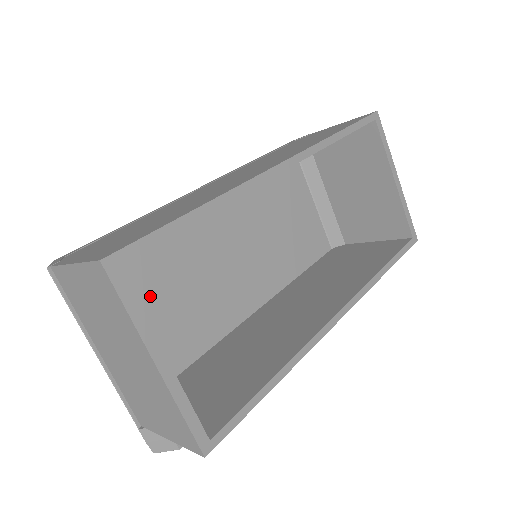
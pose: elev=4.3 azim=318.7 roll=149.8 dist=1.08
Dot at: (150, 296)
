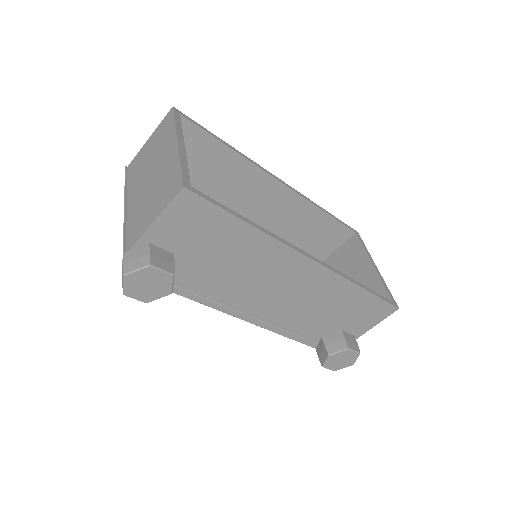
Dot at: occluded
